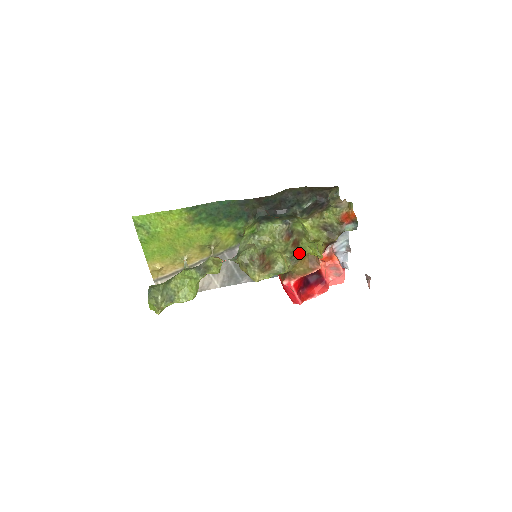
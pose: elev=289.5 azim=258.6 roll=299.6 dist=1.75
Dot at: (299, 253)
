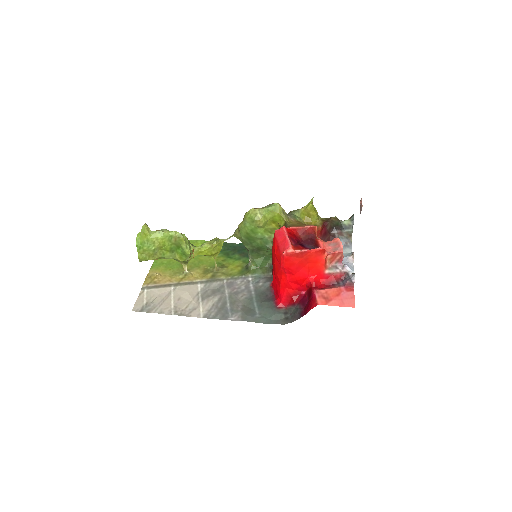
Dot at: (296, 210)
